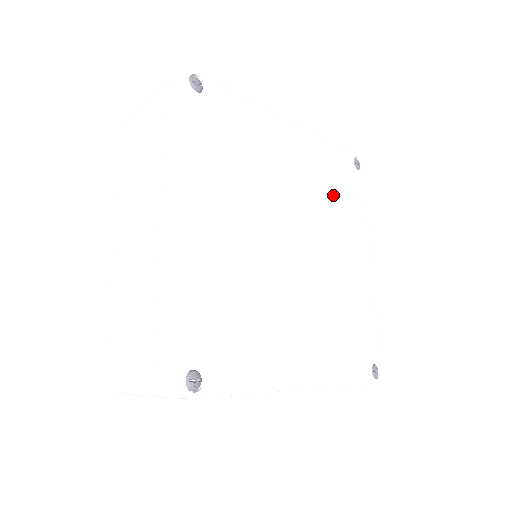
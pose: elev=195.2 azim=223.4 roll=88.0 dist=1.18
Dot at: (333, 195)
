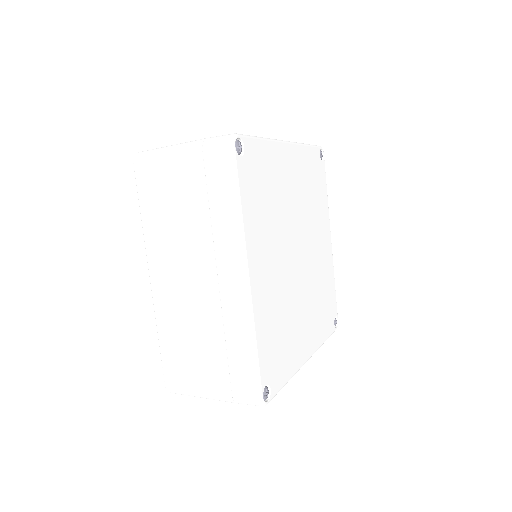
Dot at: (312, 196)
